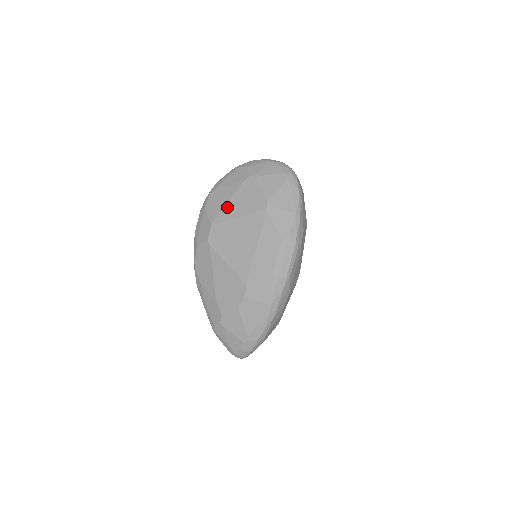
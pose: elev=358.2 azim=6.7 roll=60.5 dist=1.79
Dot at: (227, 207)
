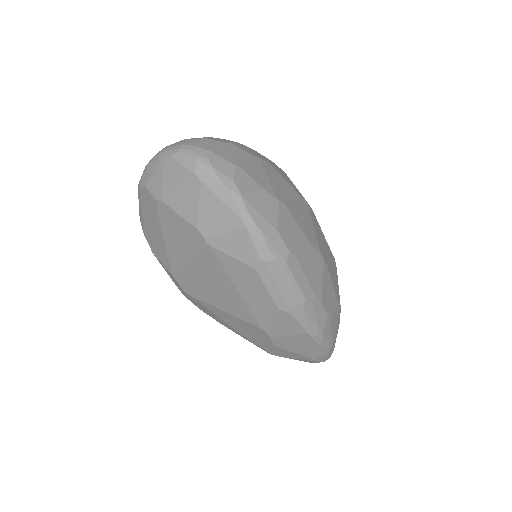
Dot at: (169, 251)
